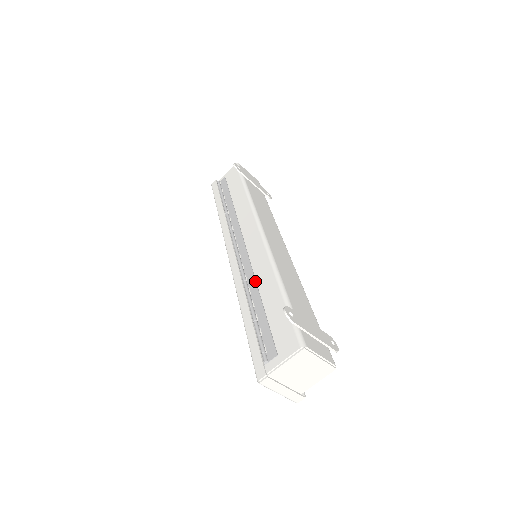
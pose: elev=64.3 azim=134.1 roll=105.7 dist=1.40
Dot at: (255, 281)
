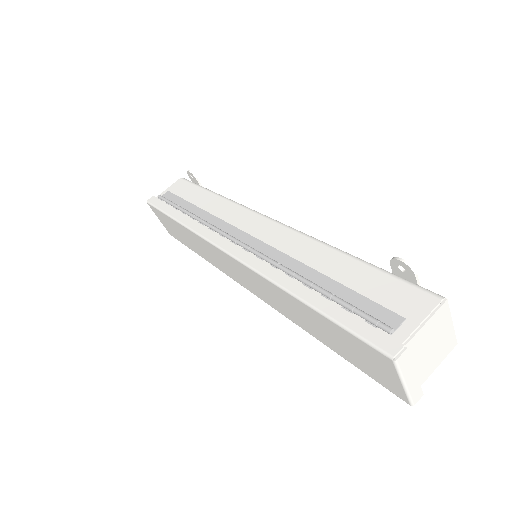
Dot at: (298, 261)
